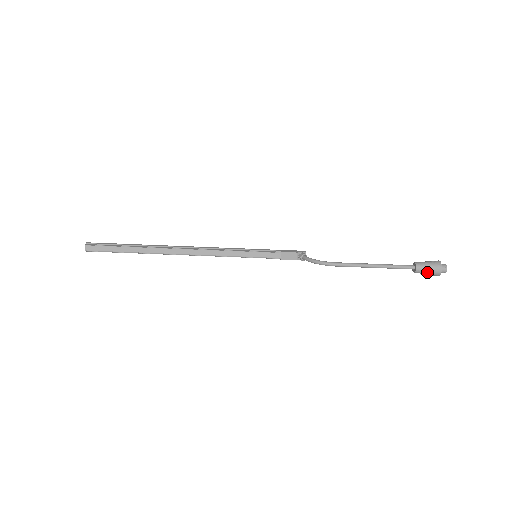
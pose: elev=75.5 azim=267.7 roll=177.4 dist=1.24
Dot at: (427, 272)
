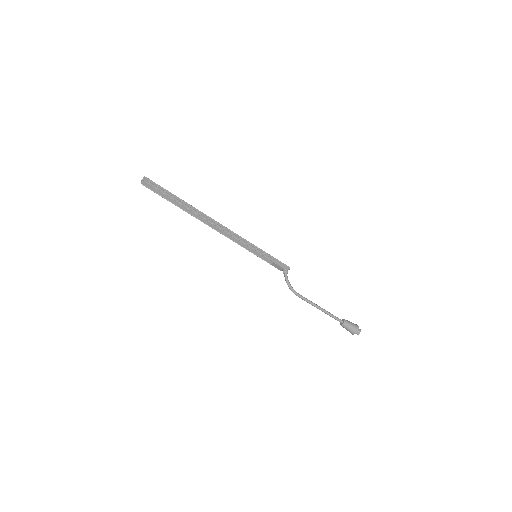
Dot at: (346, 329)
